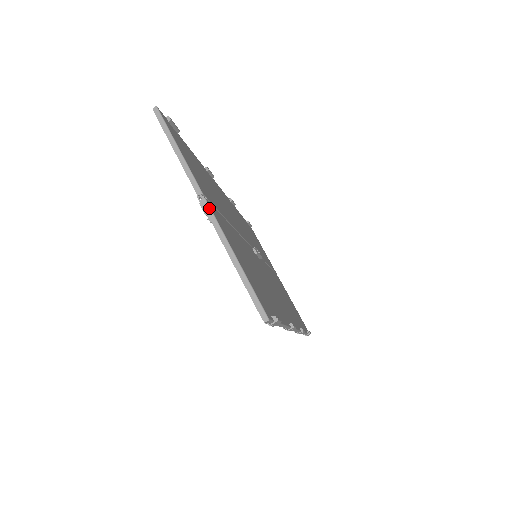
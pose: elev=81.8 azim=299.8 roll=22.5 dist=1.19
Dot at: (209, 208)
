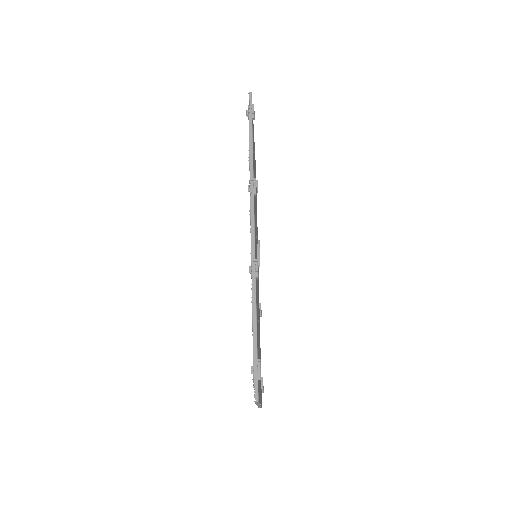
Dot at: occluded
